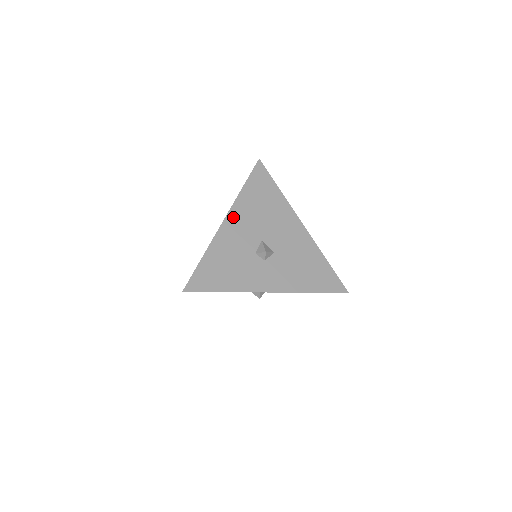
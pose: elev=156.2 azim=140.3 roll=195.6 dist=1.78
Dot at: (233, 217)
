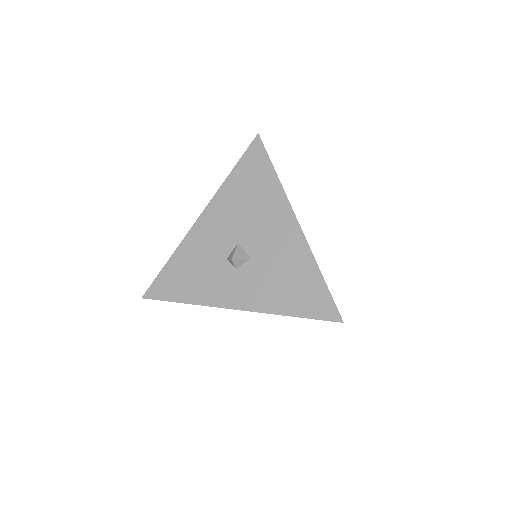
Dot at: (210, 213)
